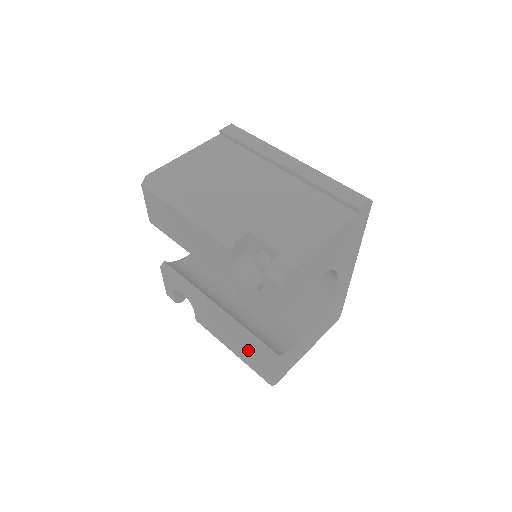
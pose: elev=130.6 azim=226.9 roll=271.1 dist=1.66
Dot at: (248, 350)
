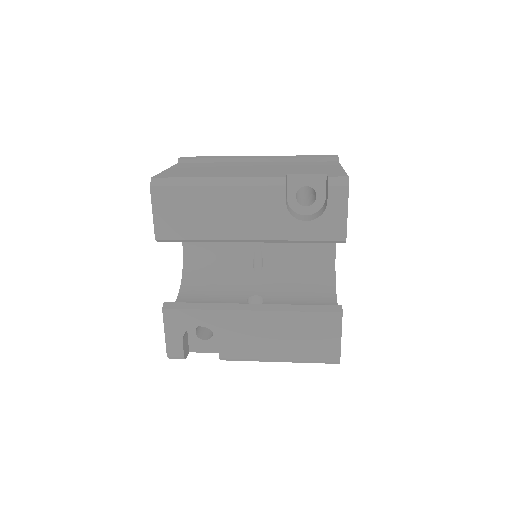
Dot at: (305, 330)
